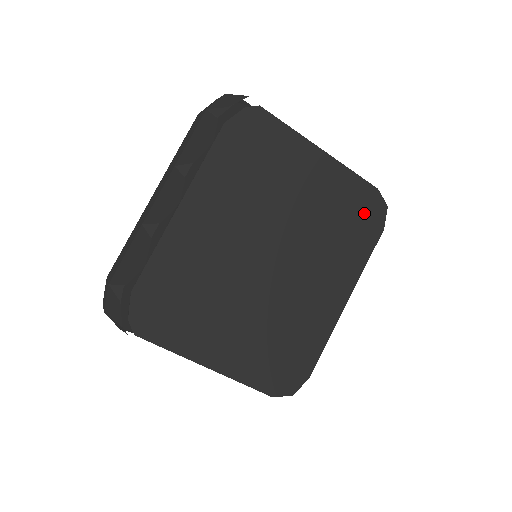
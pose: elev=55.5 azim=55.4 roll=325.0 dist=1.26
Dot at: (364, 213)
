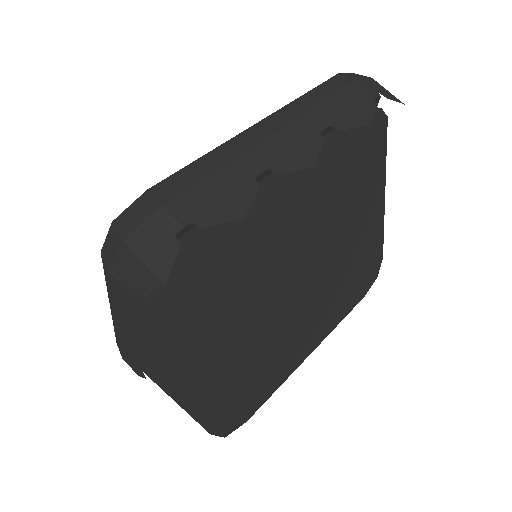
Dot at: (366, 274)
